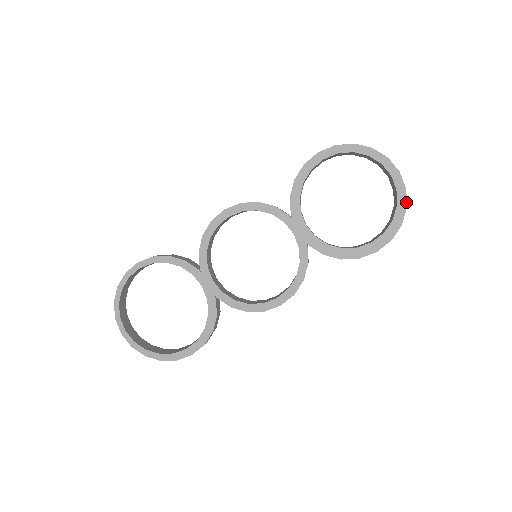
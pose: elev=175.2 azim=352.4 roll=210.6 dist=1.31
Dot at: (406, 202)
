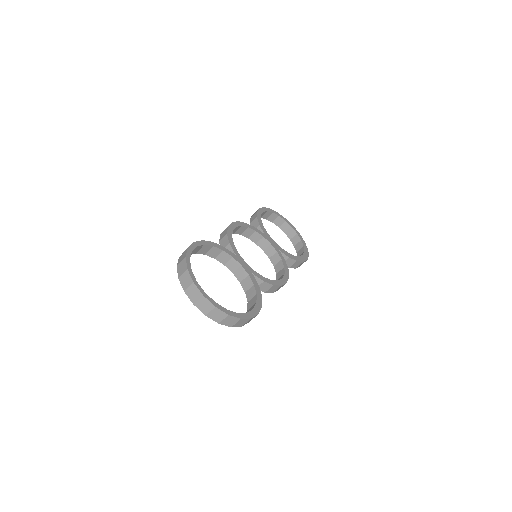
Dot at: (303, 240)
